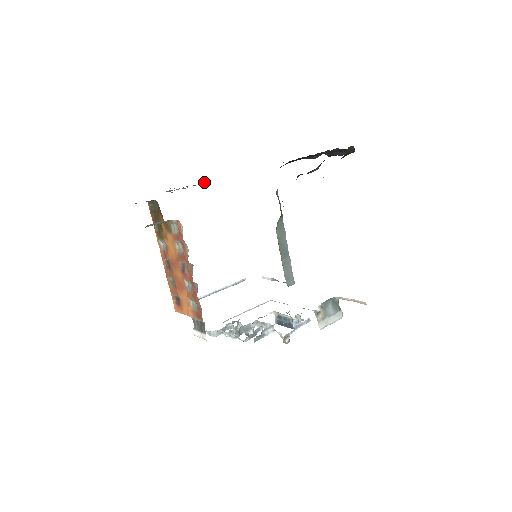
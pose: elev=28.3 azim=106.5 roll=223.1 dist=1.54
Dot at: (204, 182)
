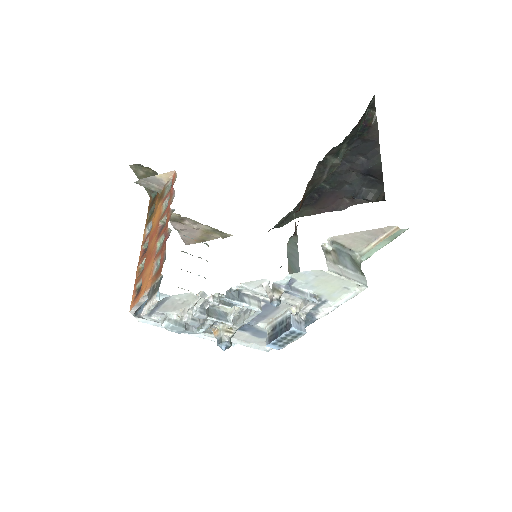
Dot at: (217, 234)
